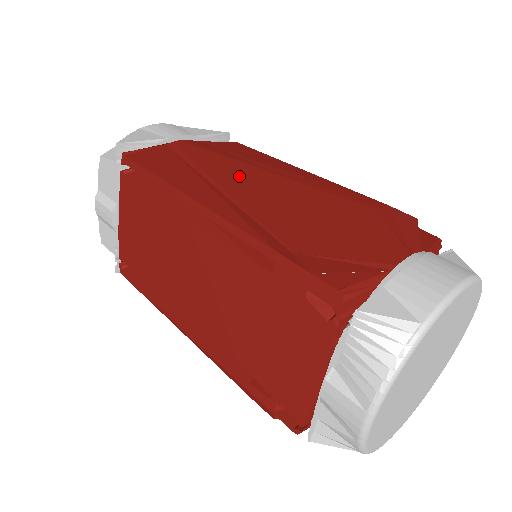
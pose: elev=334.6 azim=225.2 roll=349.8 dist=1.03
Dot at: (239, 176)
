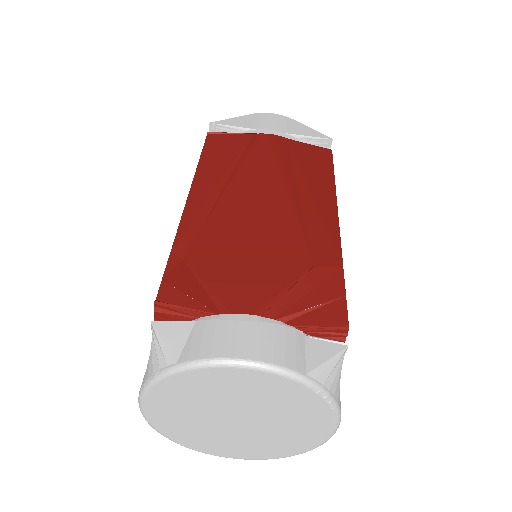
Dot at: (256, 182)
